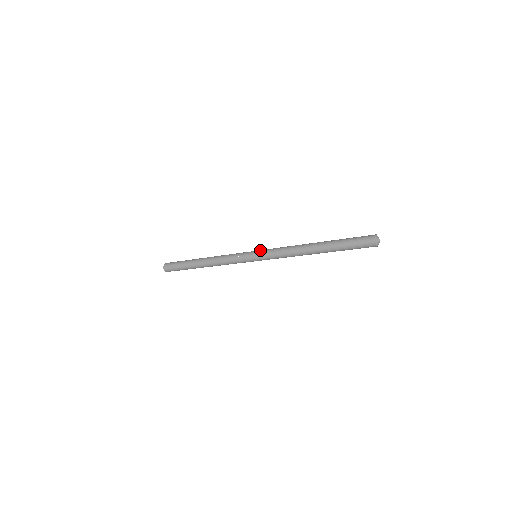
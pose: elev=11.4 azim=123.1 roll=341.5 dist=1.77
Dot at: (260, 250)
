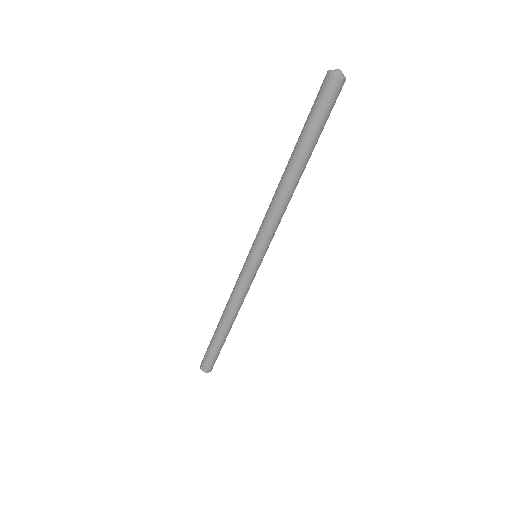
Dot at: occluded
